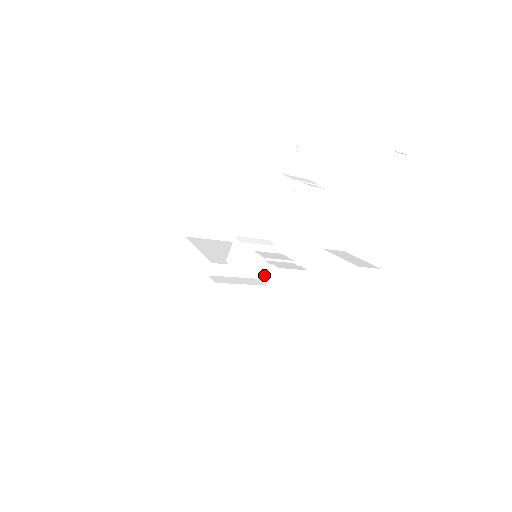
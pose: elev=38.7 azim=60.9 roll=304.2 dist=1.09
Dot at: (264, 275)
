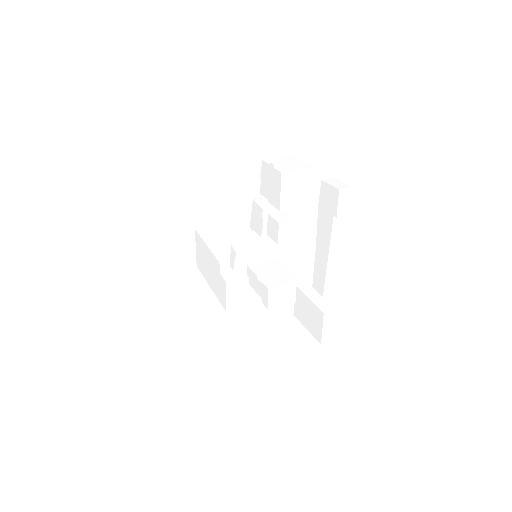
Dot at: (259, 291)
